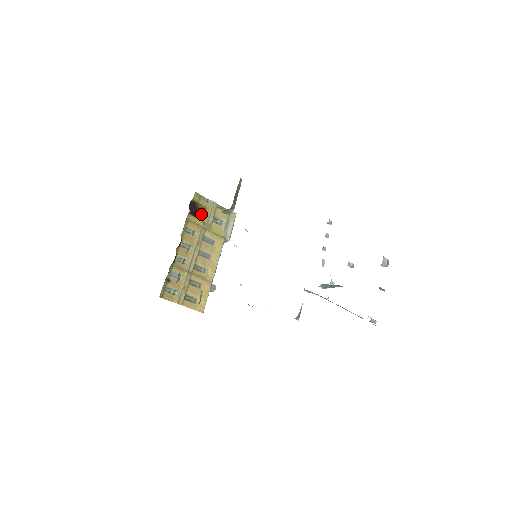
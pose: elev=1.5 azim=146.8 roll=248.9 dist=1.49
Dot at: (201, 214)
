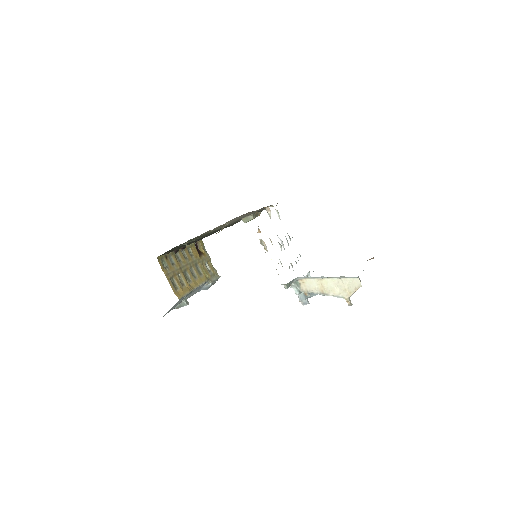
Dot at: (200, 253)
